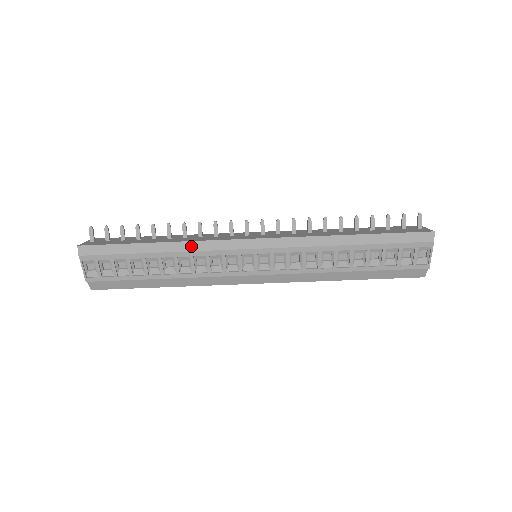
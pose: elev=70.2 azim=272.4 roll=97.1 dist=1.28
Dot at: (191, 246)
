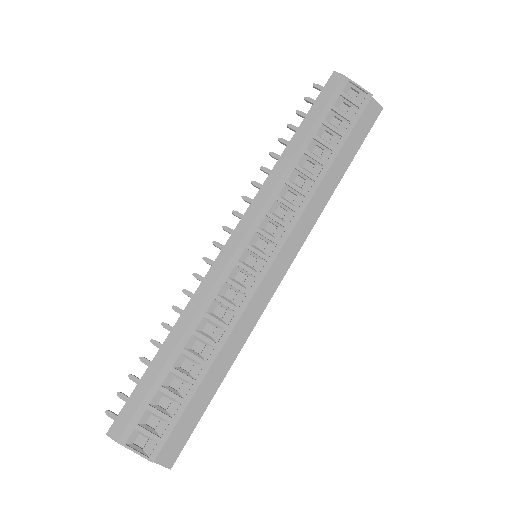
Dot at: (193, 306)
